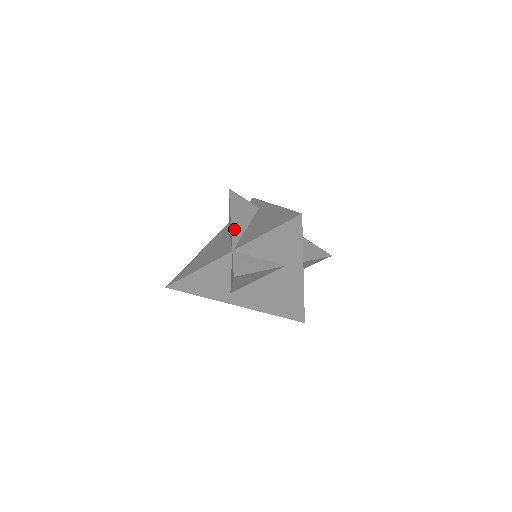
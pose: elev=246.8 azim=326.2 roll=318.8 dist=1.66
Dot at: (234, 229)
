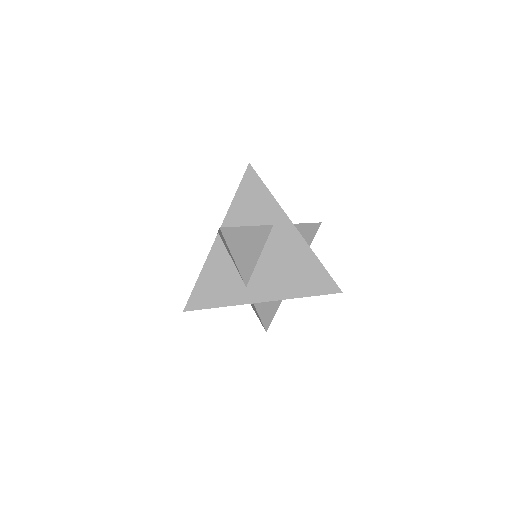
Dot at: occluded
